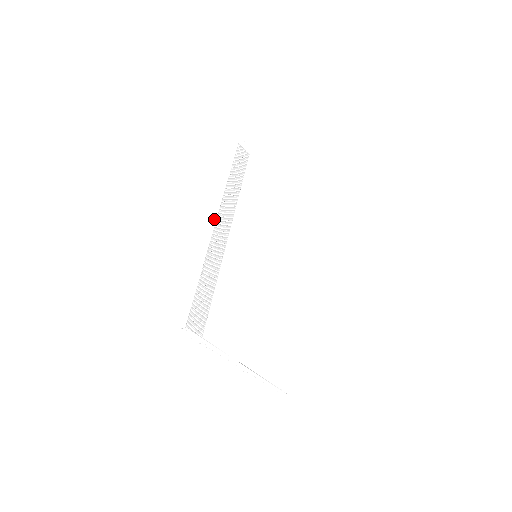
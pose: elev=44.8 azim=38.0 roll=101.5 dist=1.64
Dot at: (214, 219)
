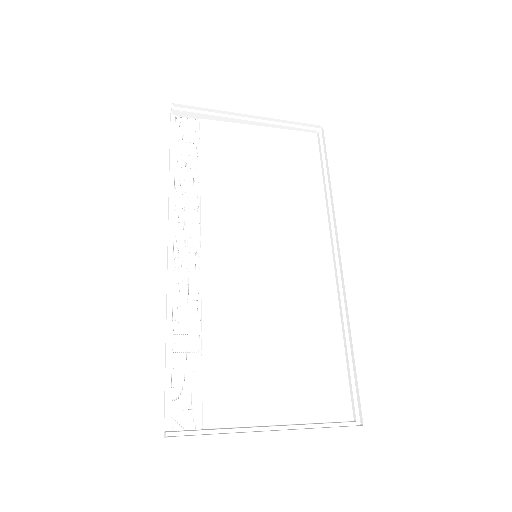
Dot at: (169, 252)
